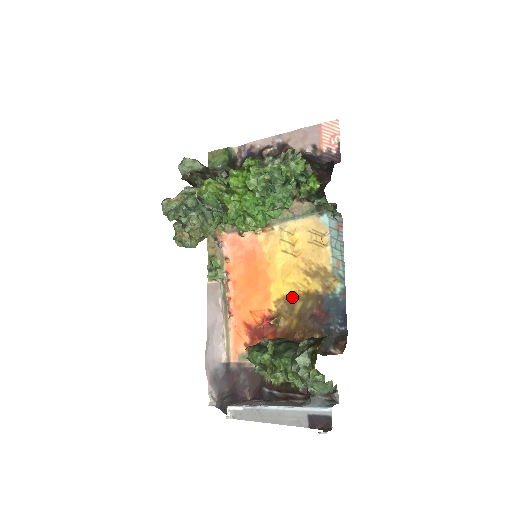
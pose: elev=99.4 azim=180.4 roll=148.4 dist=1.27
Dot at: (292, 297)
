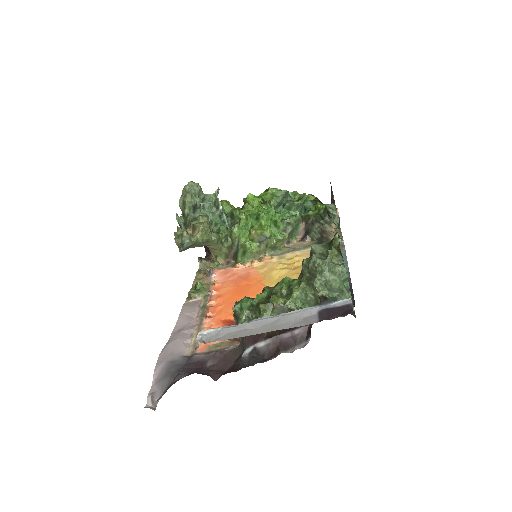
Dot at: occluded
